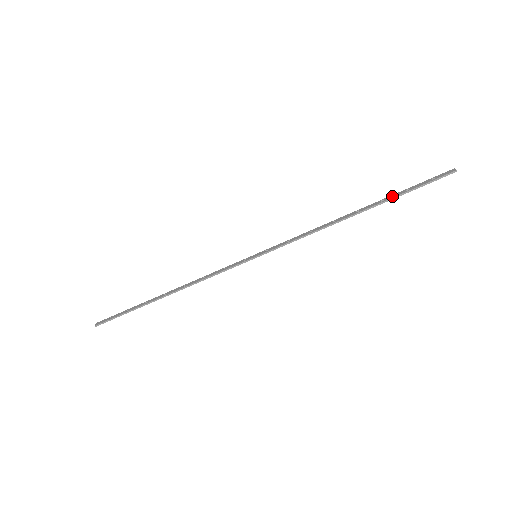
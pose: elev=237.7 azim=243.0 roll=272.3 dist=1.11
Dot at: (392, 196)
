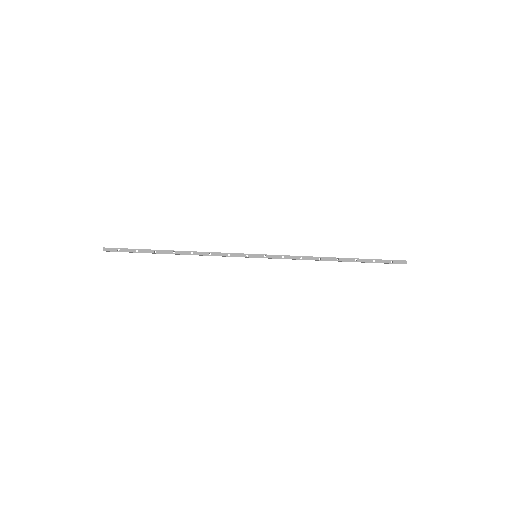
Dot at: (363, 260)
